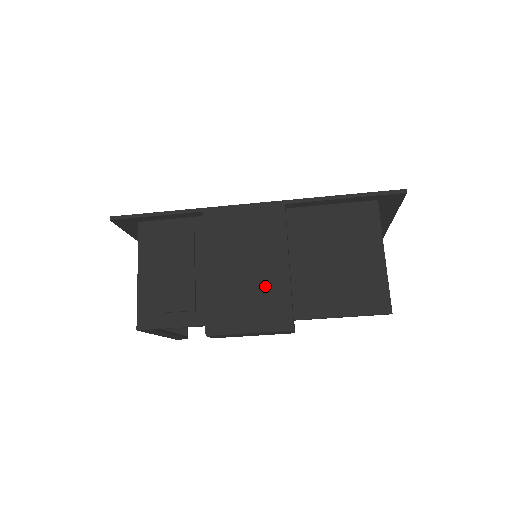
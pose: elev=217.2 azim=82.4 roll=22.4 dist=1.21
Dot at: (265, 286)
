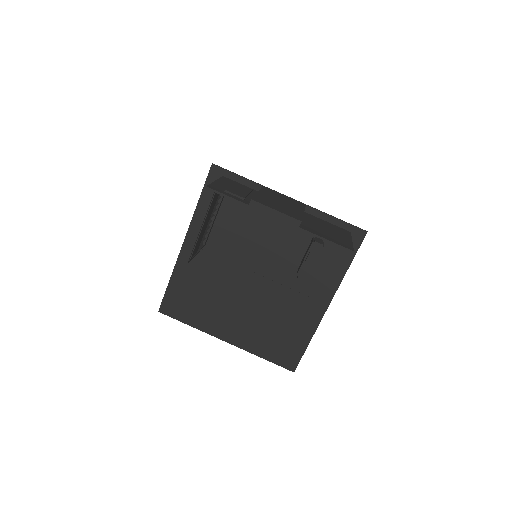
Dot at: (289, 209)
